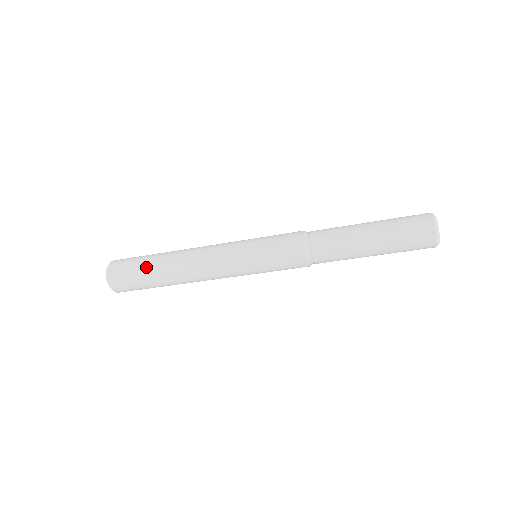
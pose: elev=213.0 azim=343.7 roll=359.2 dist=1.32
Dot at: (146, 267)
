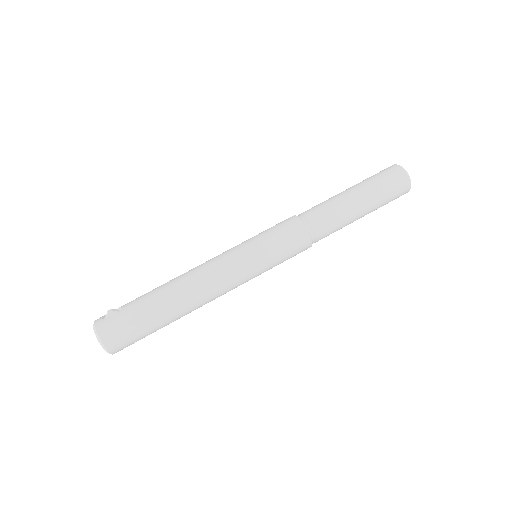
Dot at: (156, 327)
